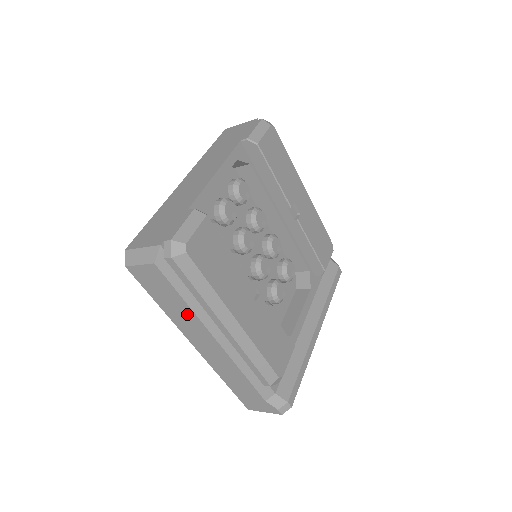
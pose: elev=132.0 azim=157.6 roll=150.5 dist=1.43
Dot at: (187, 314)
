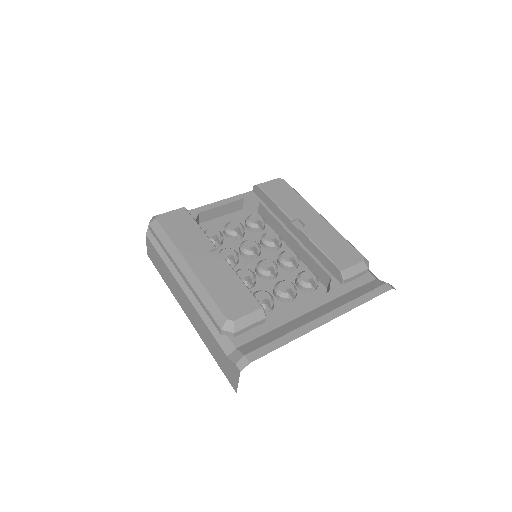
Dot at: (168, 273)
